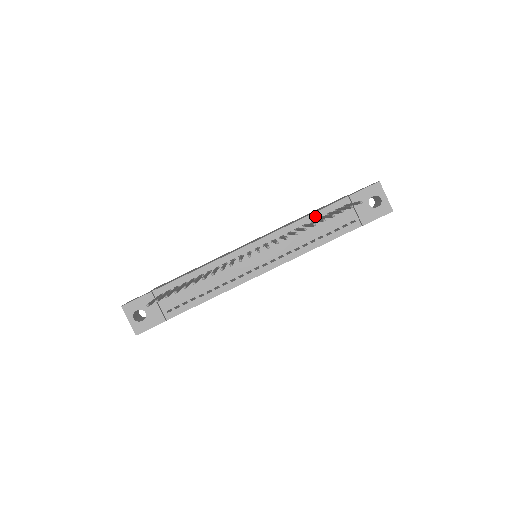
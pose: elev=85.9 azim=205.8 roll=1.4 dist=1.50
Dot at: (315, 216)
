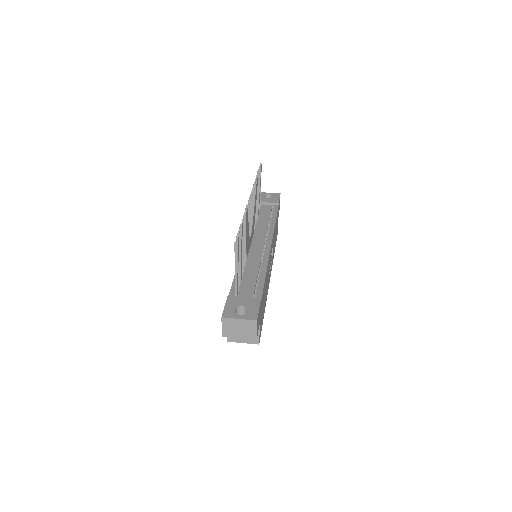
Dot at: occluded
